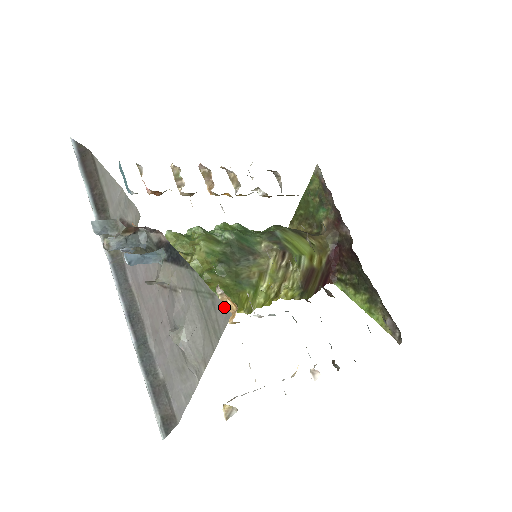
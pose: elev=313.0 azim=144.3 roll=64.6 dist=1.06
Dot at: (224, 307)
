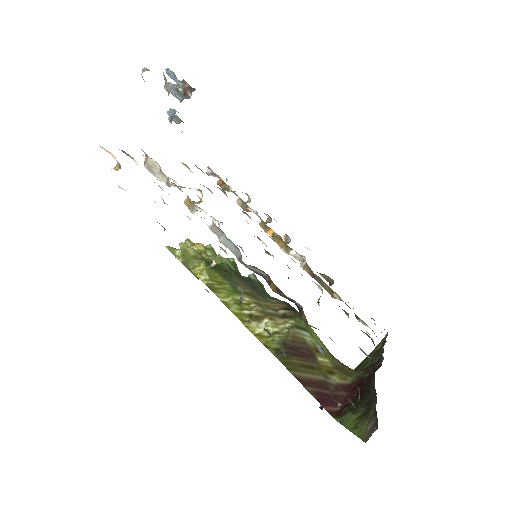
Dot at: occluded
